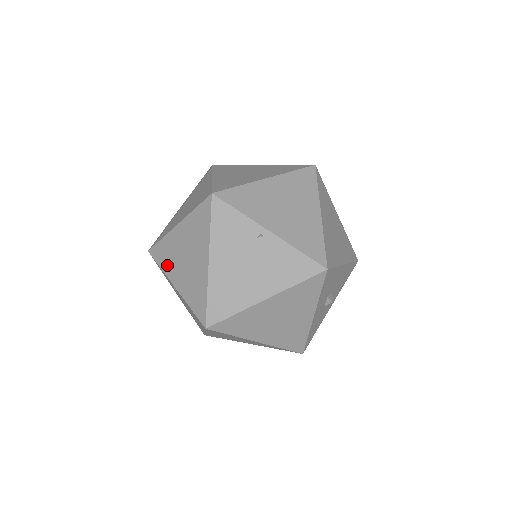
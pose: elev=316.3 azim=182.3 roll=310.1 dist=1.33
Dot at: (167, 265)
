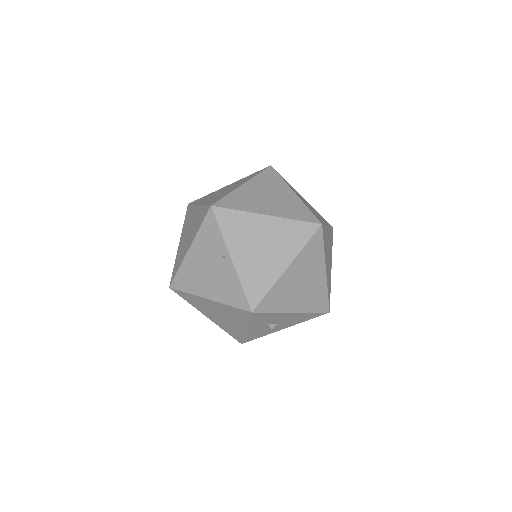
Dot at: (185, 225)
